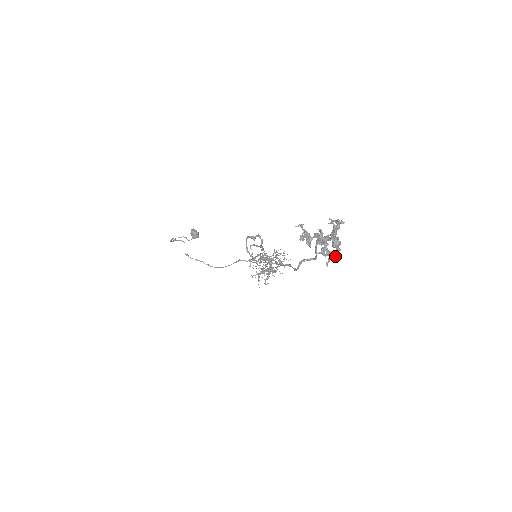
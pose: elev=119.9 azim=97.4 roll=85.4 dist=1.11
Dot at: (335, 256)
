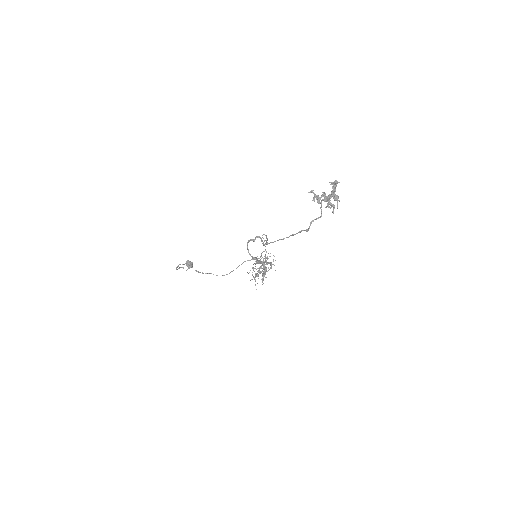
Dot at: (337, 206)
